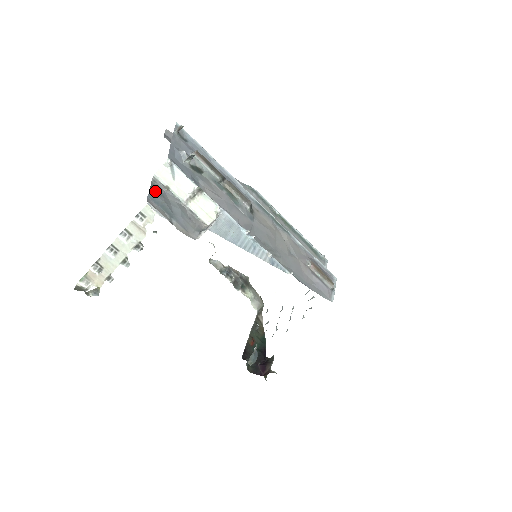
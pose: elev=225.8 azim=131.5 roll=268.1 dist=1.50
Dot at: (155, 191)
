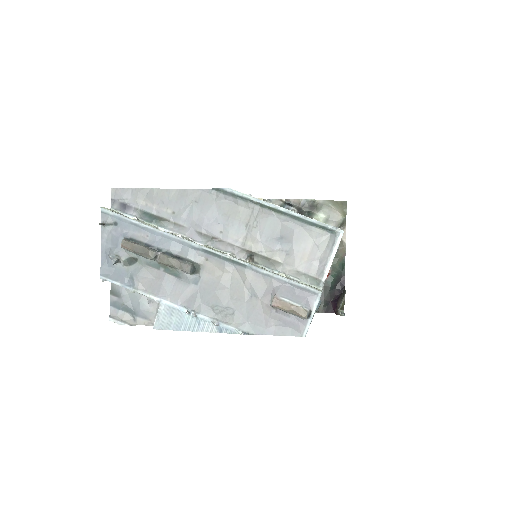
Dot at: (115, 295)
